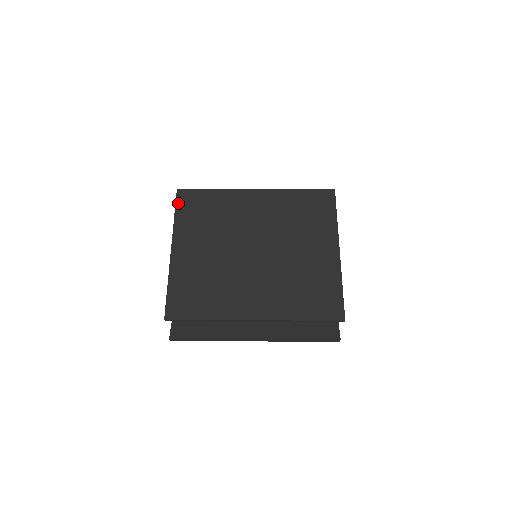
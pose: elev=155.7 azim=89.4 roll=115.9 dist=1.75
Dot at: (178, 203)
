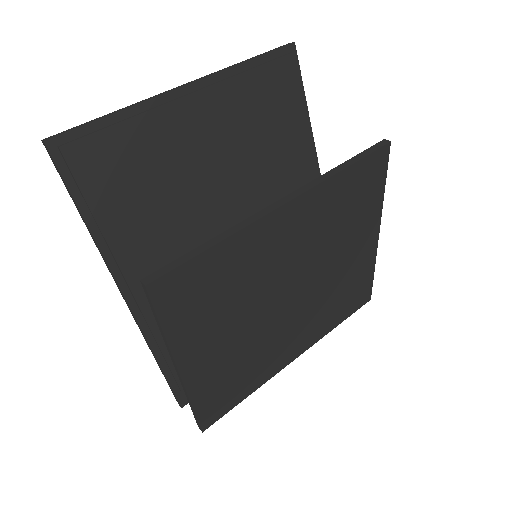
Dot at: (160, 309)
